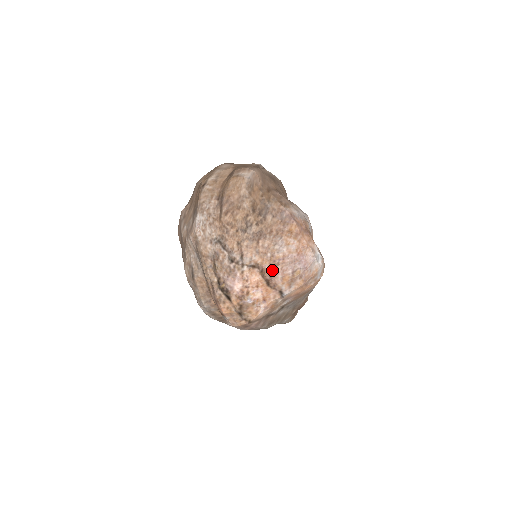
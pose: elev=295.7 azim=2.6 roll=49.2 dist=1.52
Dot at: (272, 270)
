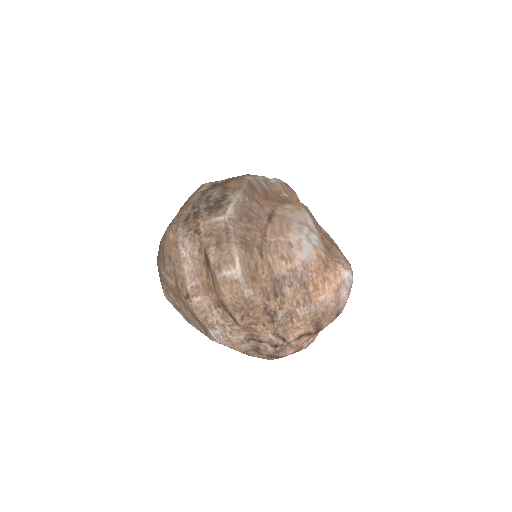
Dot at: (317, 328)
